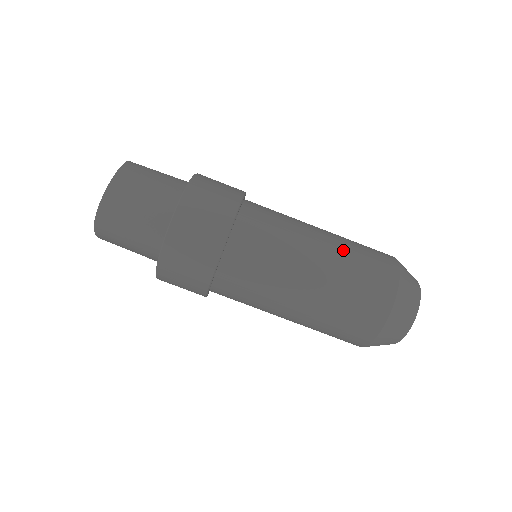
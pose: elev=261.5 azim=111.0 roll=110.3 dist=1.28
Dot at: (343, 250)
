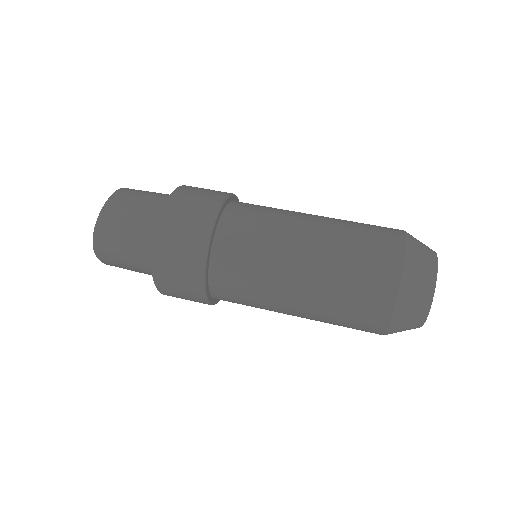
Dot at: (337, 230)
